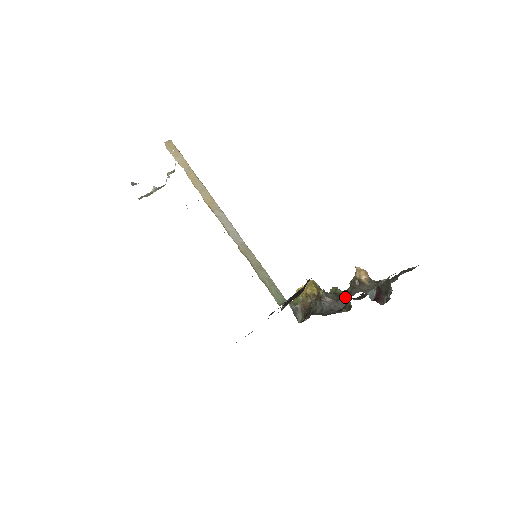
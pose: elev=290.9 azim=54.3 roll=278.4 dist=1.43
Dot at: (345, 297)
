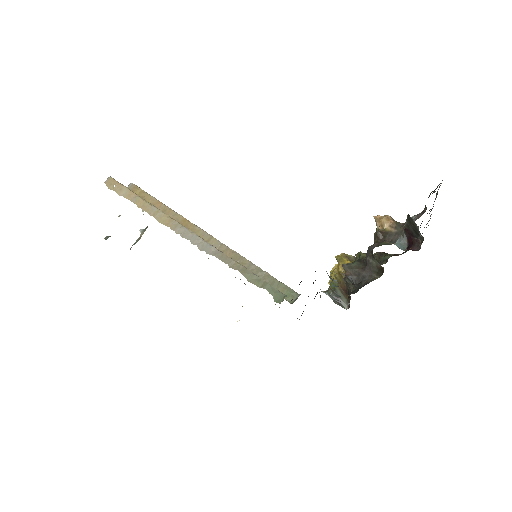
Dot at: (372, 260)
